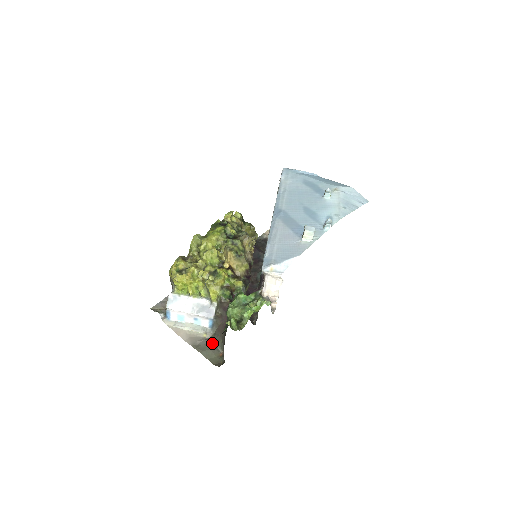
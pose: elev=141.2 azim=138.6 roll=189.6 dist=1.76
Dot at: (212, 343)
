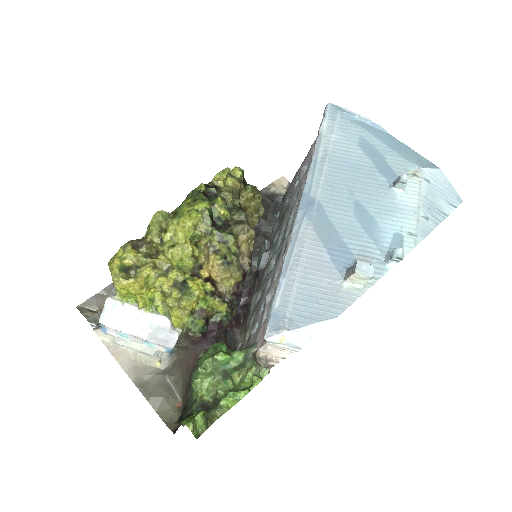
Dot at: (167, 383)
